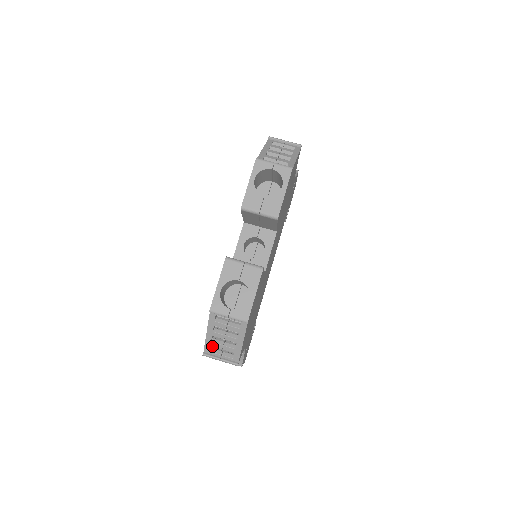
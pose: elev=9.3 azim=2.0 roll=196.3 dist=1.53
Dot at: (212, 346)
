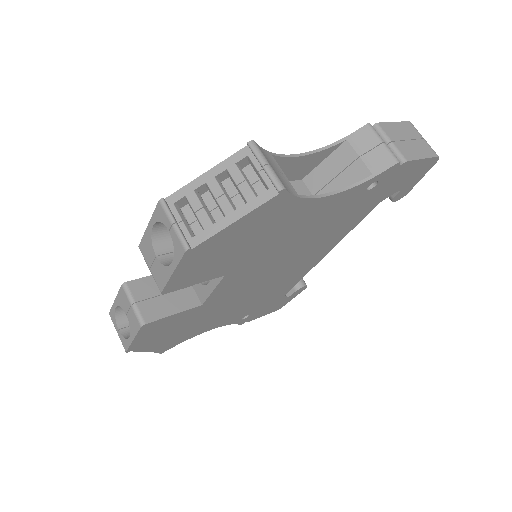
Dot at: occluded
